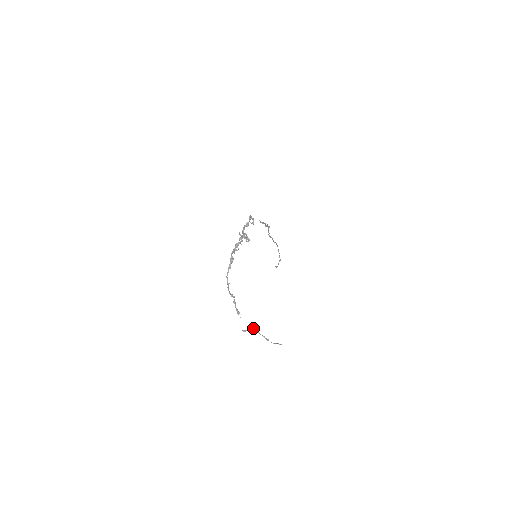
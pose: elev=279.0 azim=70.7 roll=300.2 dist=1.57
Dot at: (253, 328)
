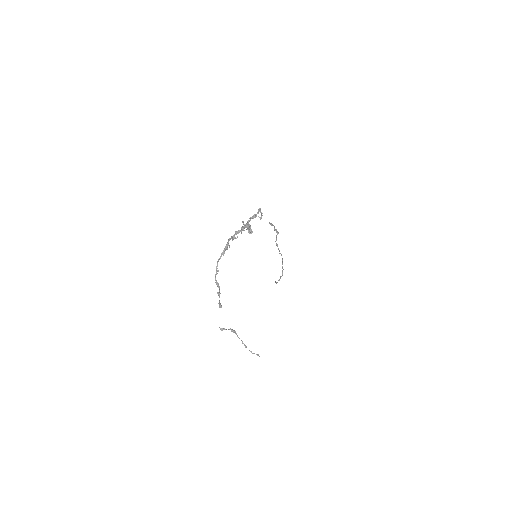
Dot at: occluded
